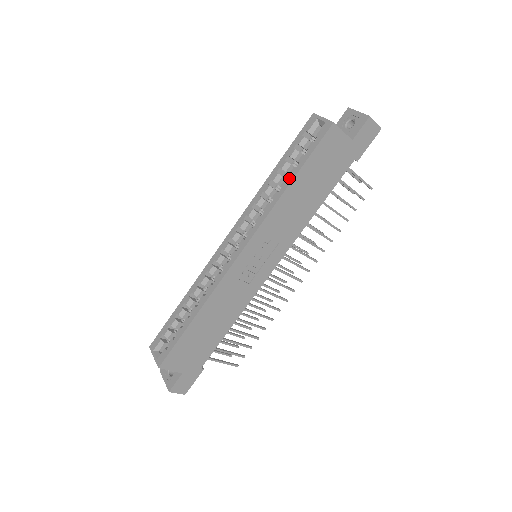
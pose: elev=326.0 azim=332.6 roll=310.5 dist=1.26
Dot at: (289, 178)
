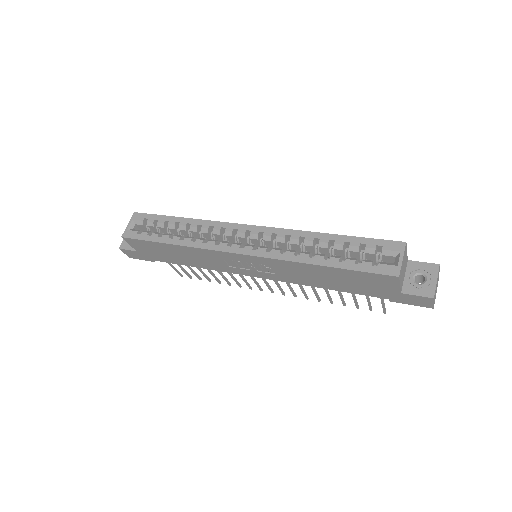
Dot at: (326, 261)
